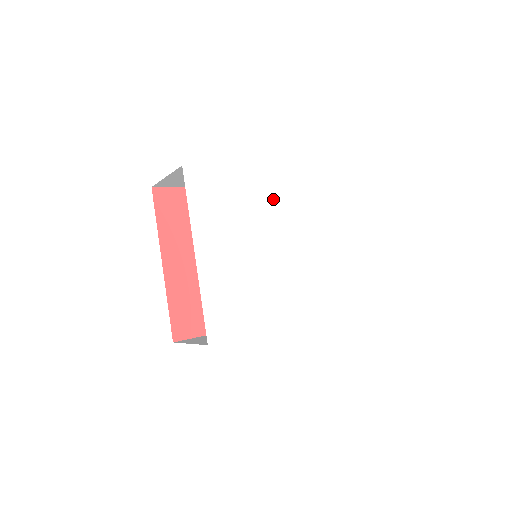
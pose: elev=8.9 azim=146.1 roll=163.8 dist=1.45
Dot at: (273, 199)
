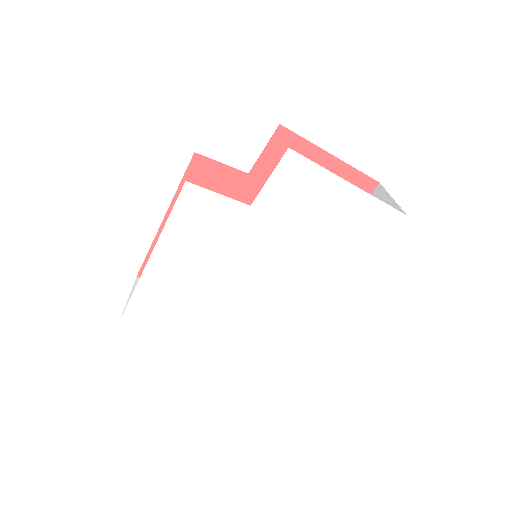
Dot at: (200, 247)
